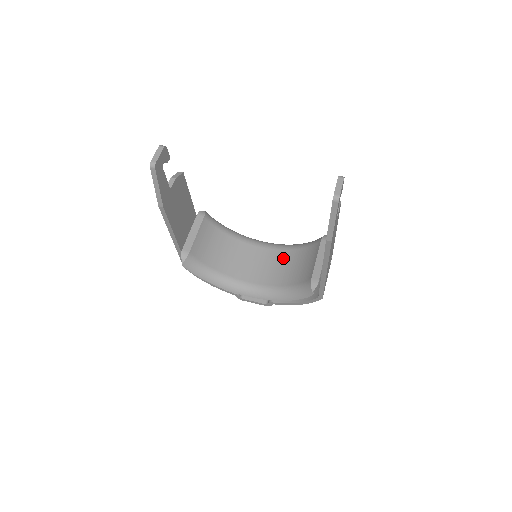
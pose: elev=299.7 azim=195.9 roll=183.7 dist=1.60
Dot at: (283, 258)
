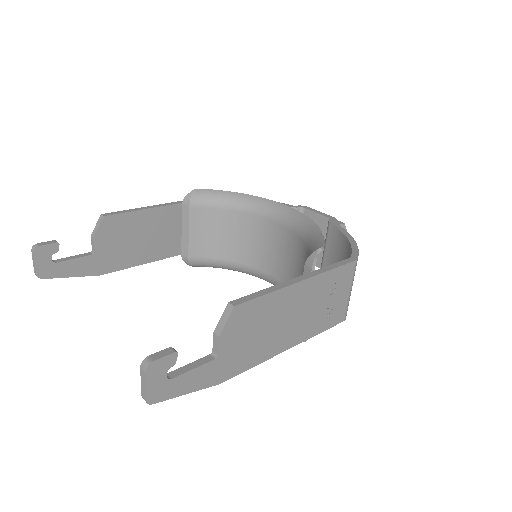
Dot at: (295, 249)
